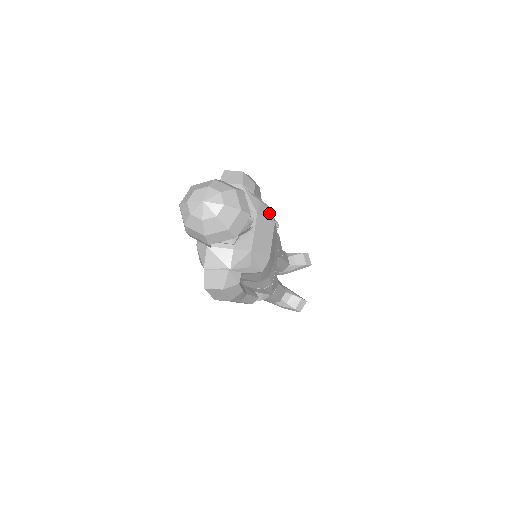
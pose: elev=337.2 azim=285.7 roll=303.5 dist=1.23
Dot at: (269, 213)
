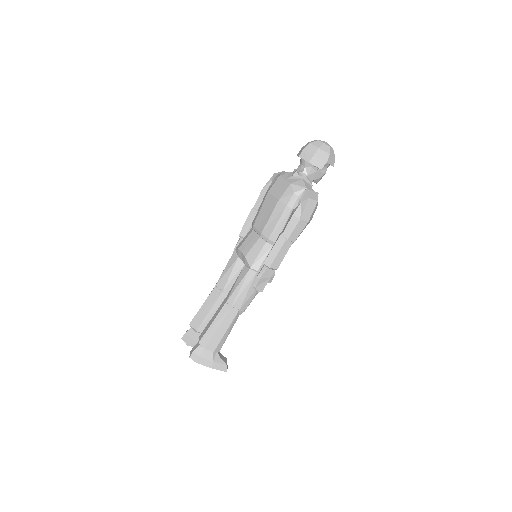
Dot at: occluded
